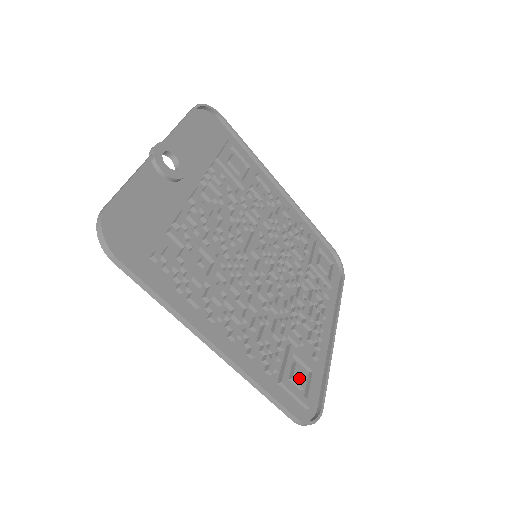
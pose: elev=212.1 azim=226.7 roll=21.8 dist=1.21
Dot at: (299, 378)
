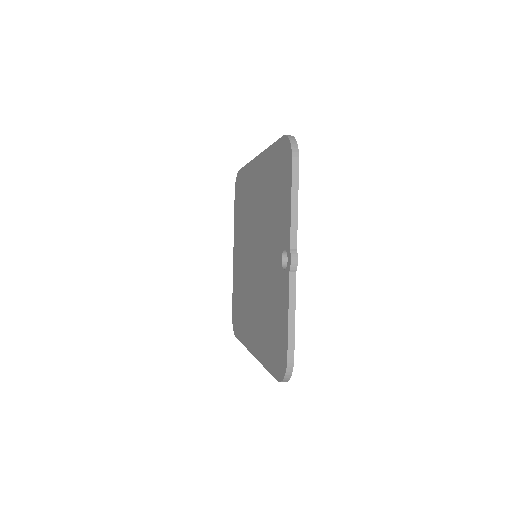
Dot at: occluded
